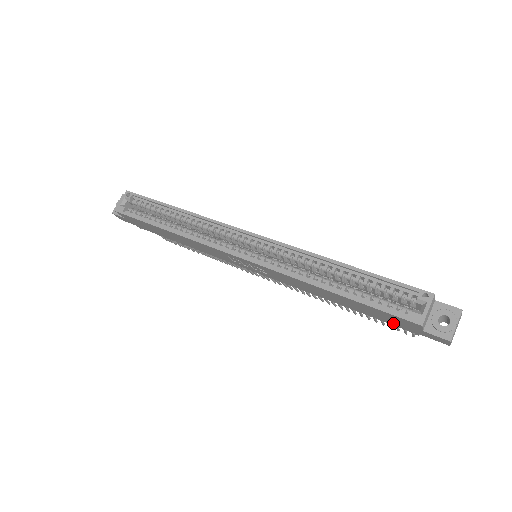
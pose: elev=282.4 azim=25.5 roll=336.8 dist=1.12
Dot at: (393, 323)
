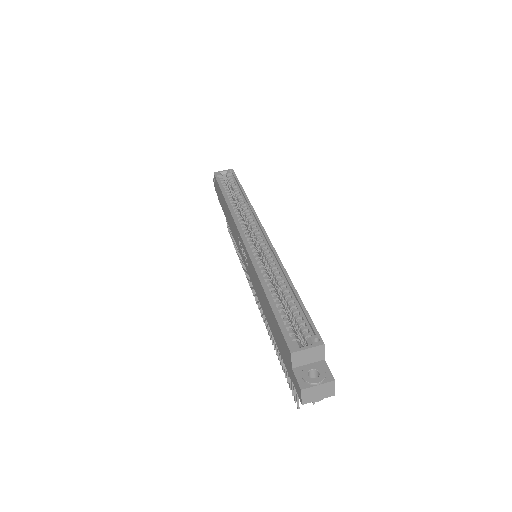
Dot at: (284, 357)
